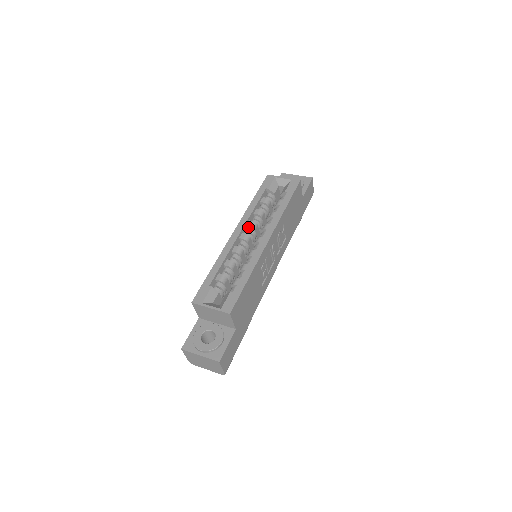
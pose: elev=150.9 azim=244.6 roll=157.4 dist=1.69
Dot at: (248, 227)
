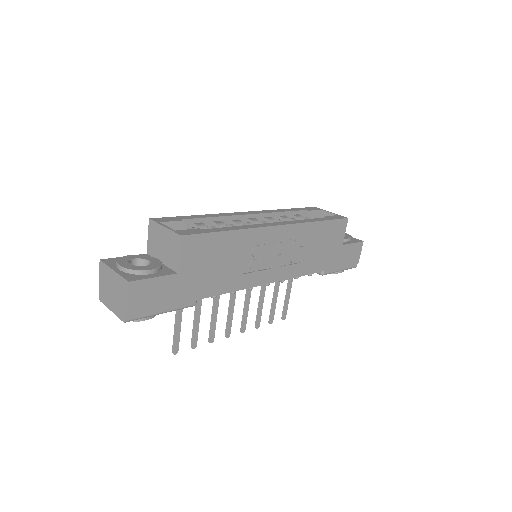
Dot at: (265, 220)
